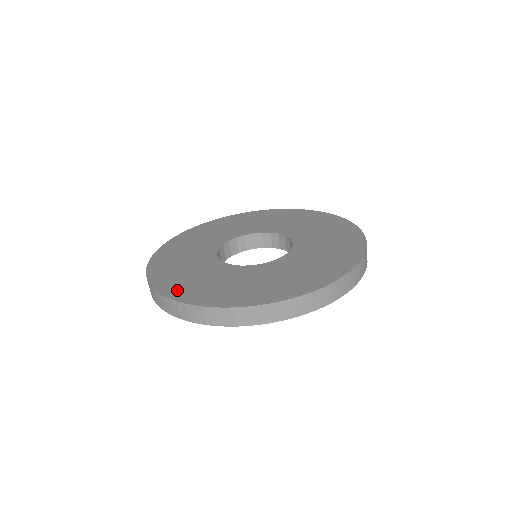
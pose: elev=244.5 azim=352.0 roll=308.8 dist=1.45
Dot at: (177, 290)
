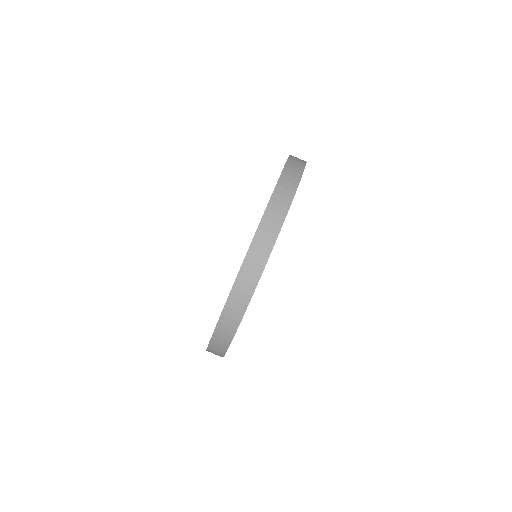
Dot at: occluded
